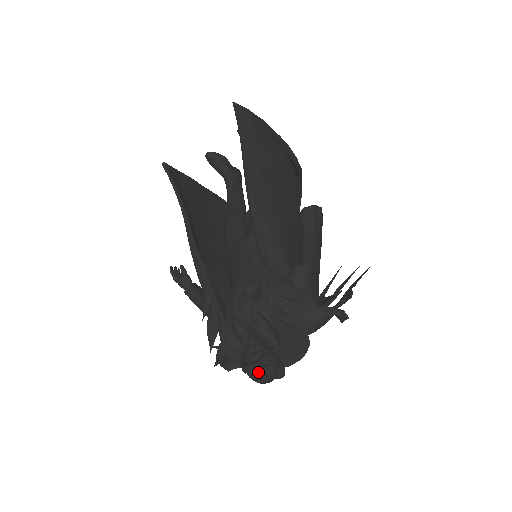
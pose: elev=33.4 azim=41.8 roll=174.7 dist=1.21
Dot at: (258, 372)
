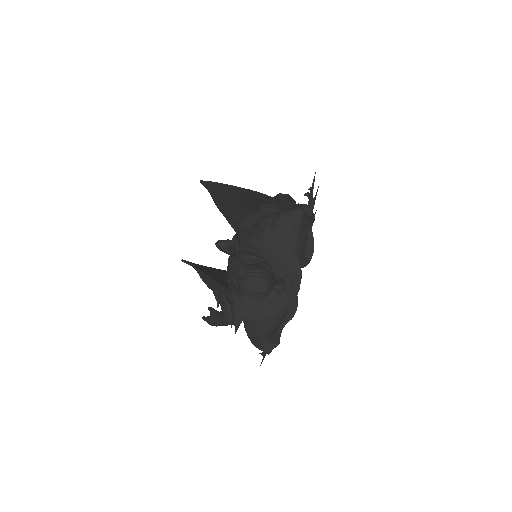
Dot at: (245, 278)
